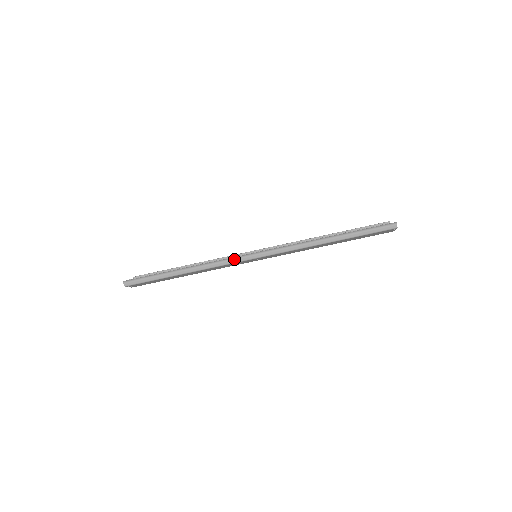
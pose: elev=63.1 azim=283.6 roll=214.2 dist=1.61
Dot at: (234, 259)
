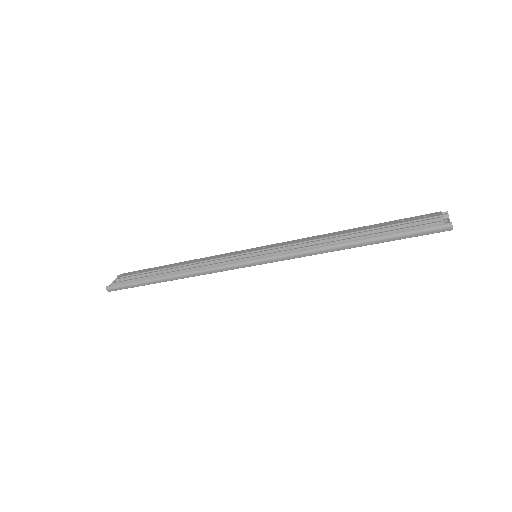
Dot at: (227, 267)
